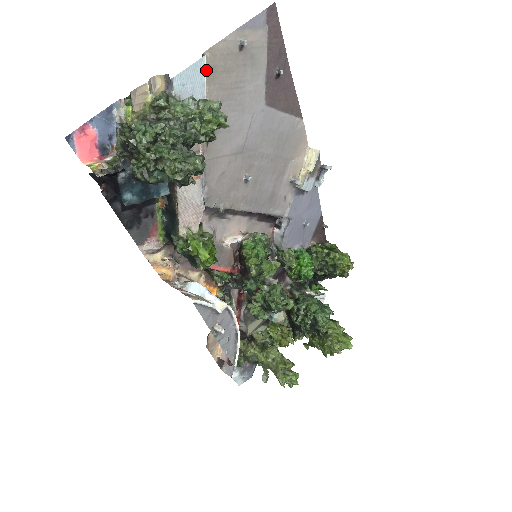
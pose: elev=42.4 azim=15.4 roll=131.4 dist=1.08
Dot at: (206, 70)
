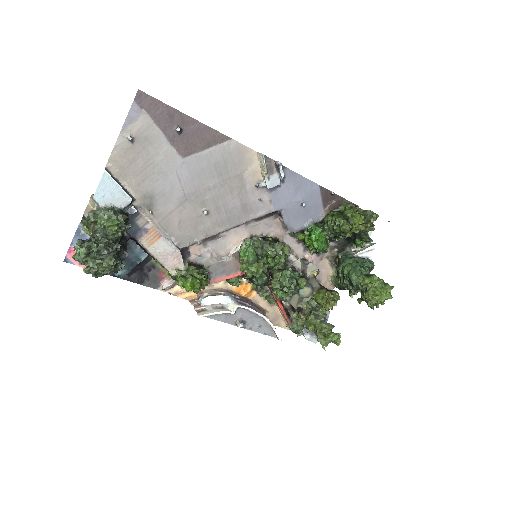
Dot at: (116, 174)
